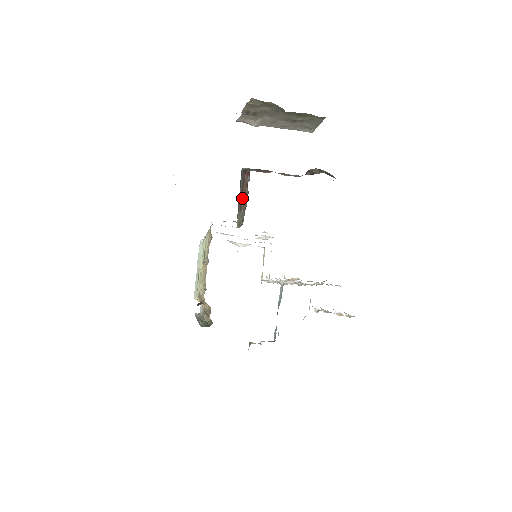
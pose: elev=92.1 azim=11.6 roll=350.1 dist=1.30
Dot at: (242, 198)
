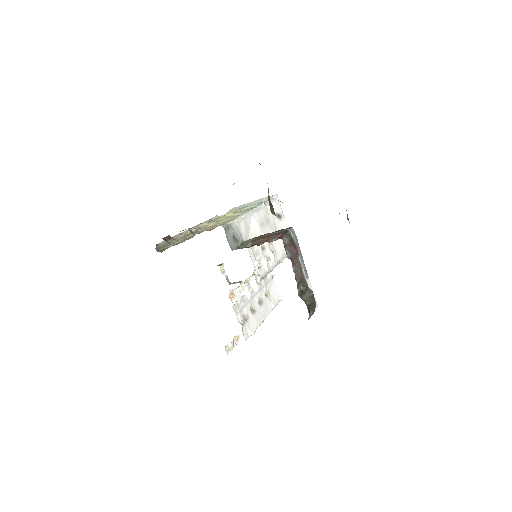
Dot at: (261, 239)
